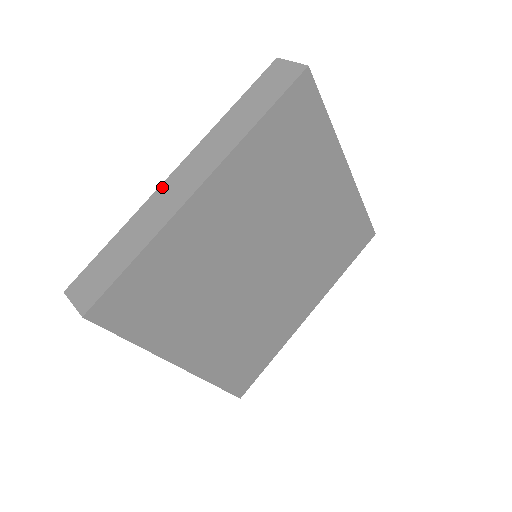
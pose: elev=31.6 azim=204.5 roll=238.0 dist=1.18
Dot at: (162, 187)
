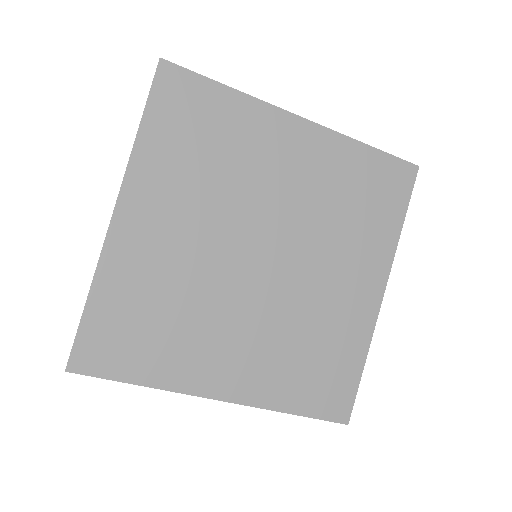
Dot at: occluded
